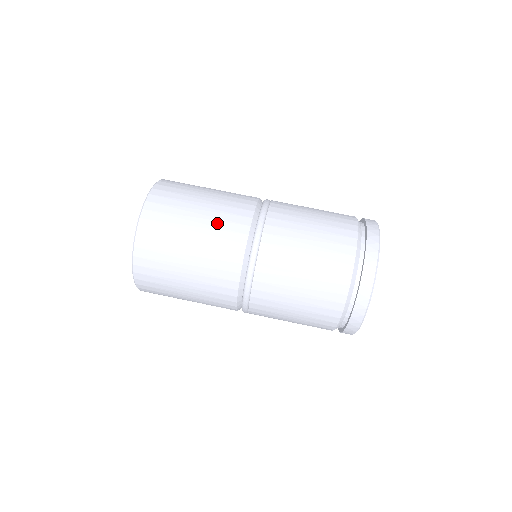
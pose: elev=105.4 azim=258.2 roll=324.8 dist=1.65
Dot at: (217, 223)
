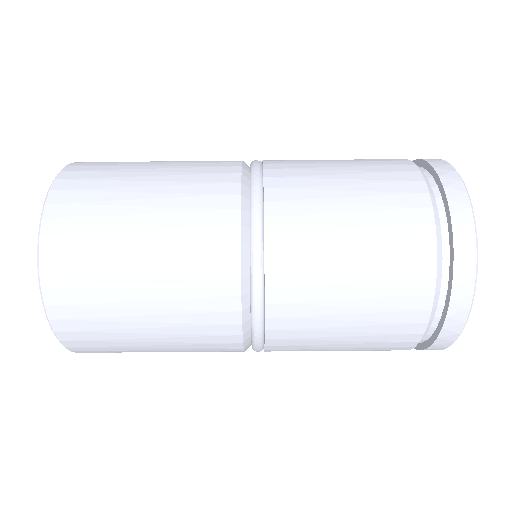
Dot at: (189, 346)
